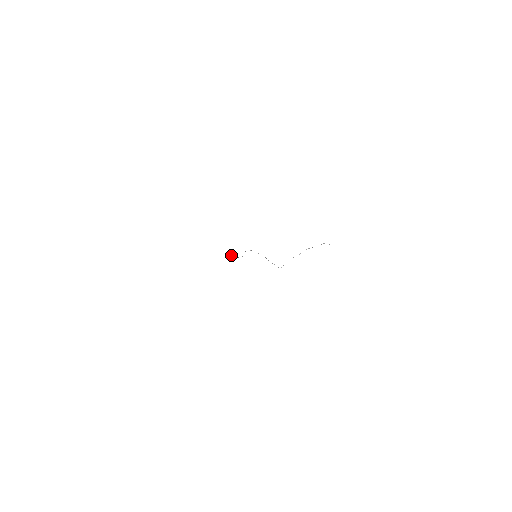
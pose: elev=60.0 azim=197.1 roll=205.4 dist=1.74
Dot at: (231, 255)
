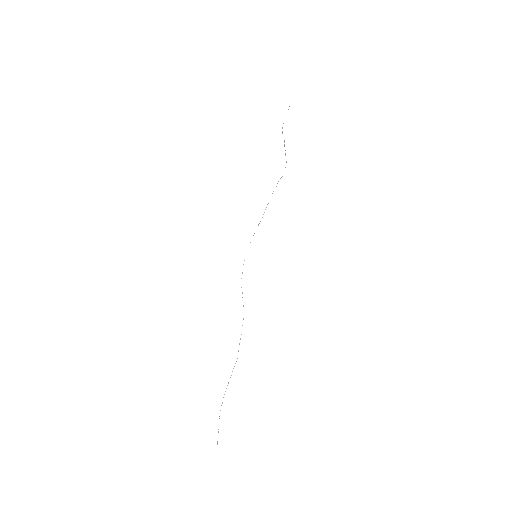
Dot at: occluded
